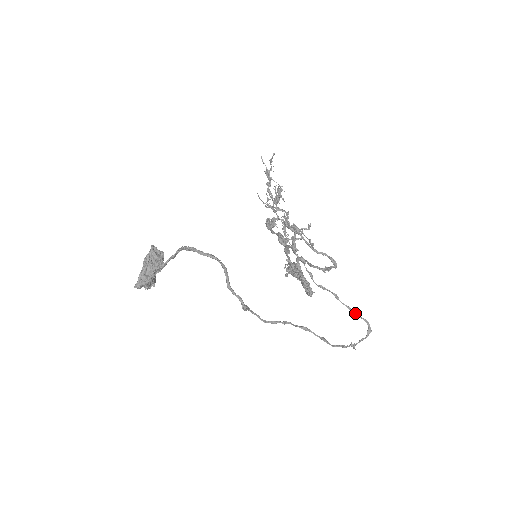
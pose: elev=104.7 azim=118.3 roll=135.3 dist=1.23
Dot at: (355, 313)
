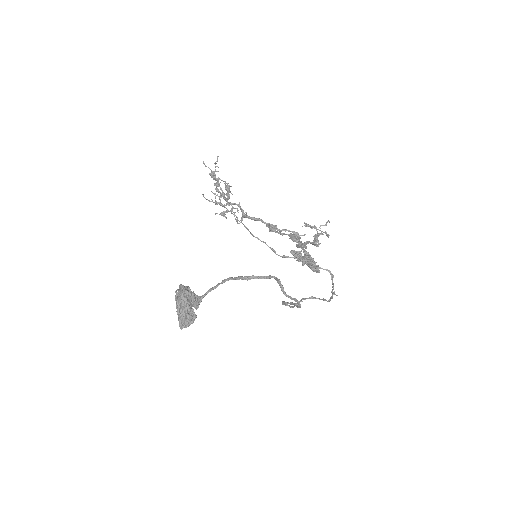
Dot at: occluded
